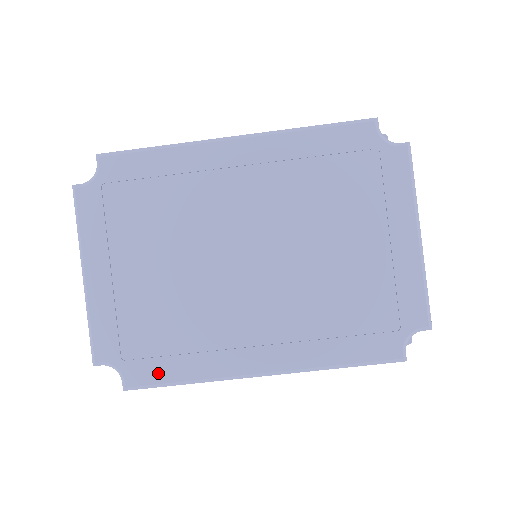
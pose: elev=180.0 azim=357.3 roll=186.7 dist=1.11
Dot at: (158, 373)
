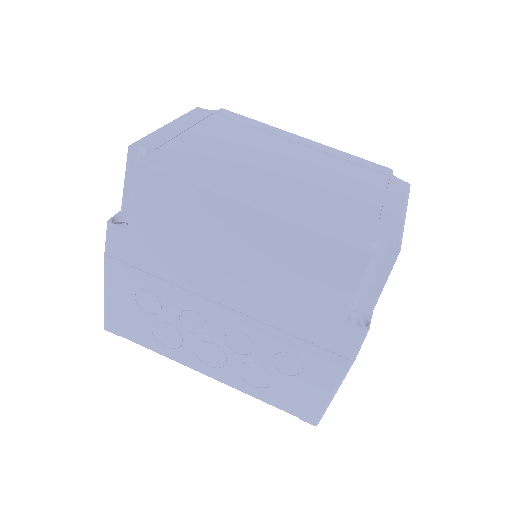
Dot at: (173, 166)
